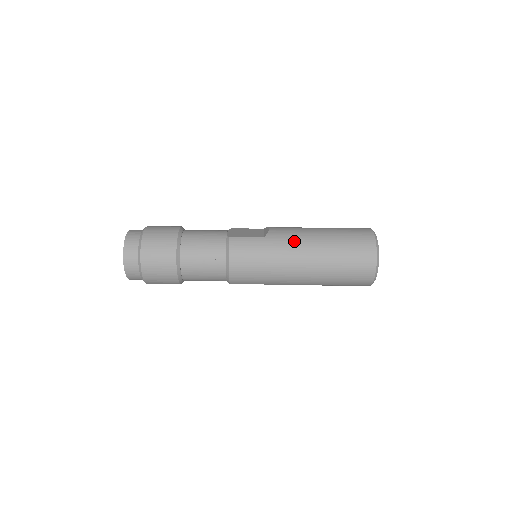
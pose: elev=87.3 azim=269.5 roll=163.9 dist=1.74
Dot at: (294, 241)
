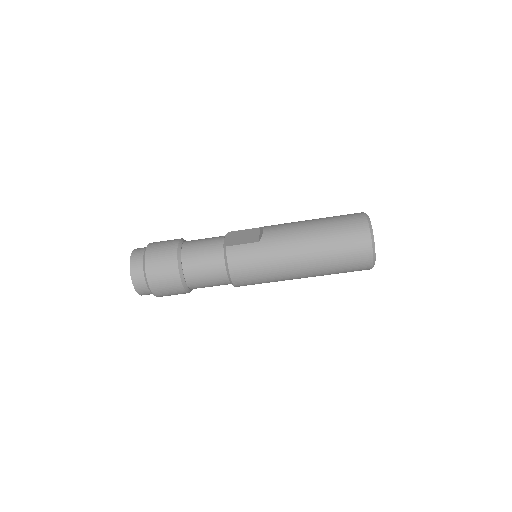
Dot at: (288, 241)
